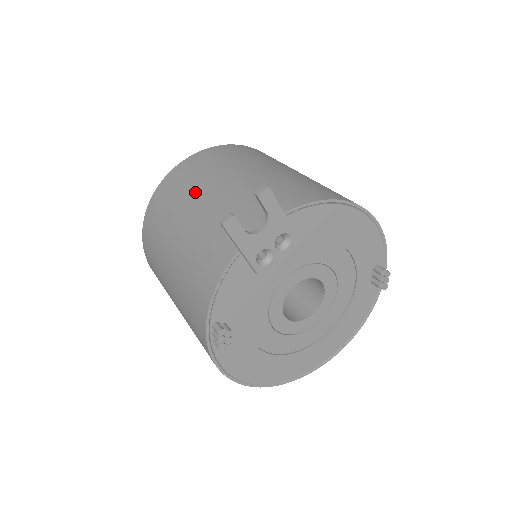
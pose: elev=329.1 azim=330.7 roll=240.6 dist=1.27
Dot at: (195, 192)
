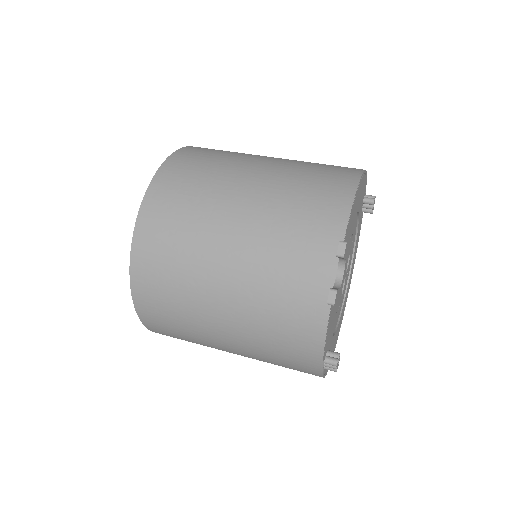
Dot at: (203, 260)
